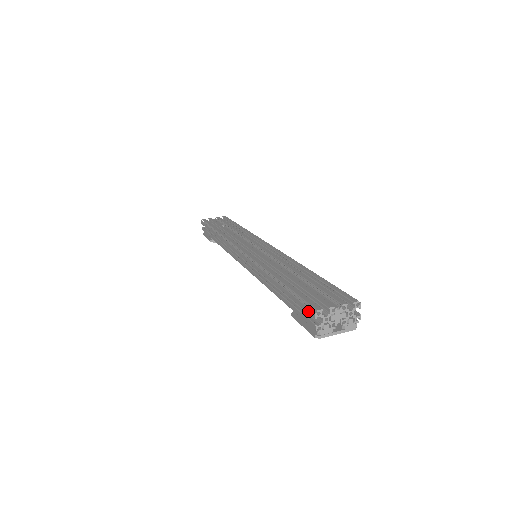
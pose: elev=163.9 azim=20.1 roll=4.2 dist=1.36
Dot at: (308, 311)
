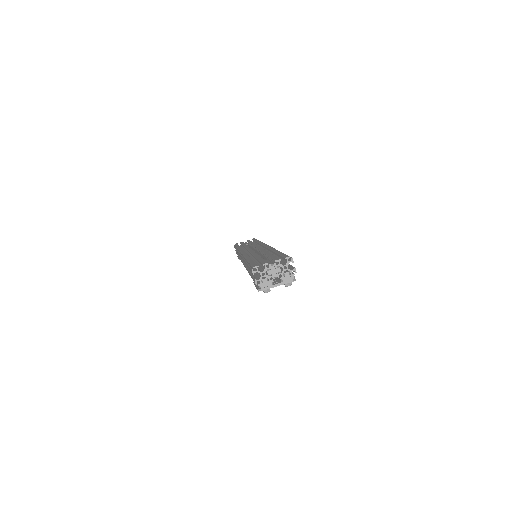
Dot at: (251, 271)
